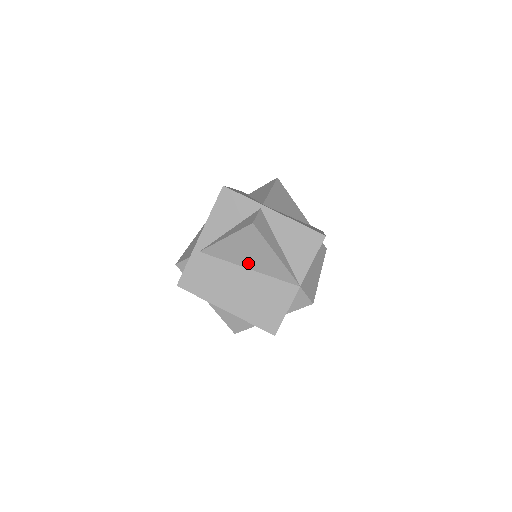
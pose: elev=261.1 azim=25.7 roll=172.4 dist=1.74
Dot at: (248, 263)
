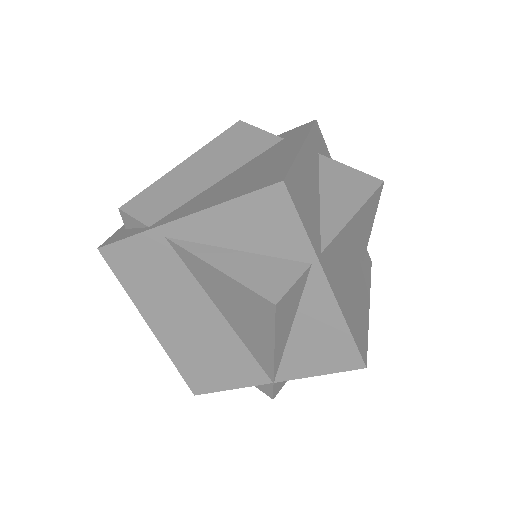
Dot at: (227, 311)
